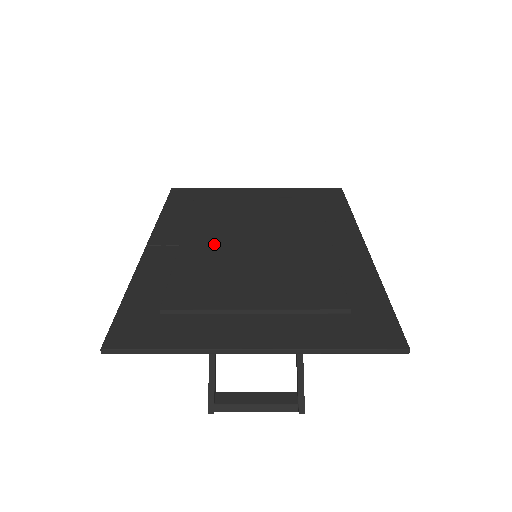
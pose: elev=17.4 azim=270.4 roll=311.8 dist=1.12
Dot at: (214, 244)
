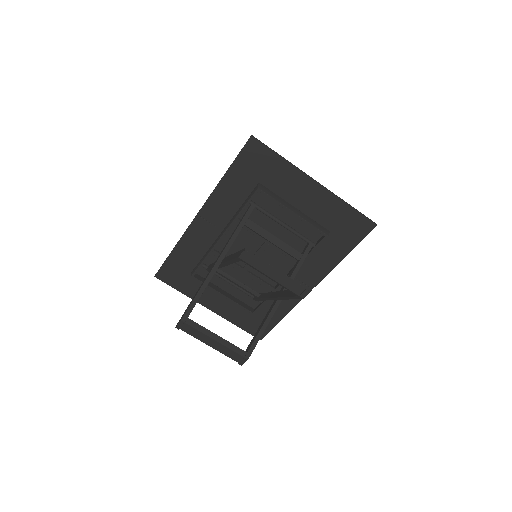
Dot at: occluded
